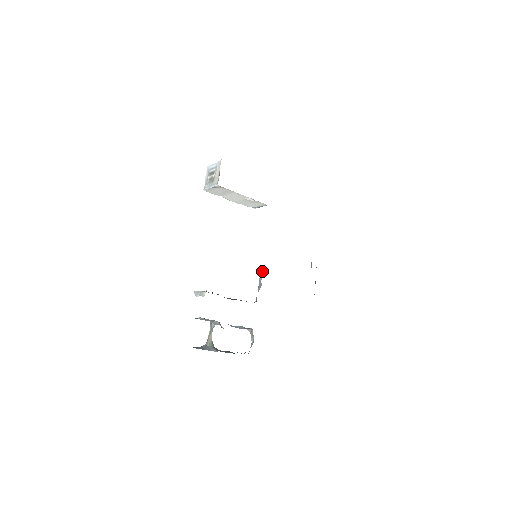
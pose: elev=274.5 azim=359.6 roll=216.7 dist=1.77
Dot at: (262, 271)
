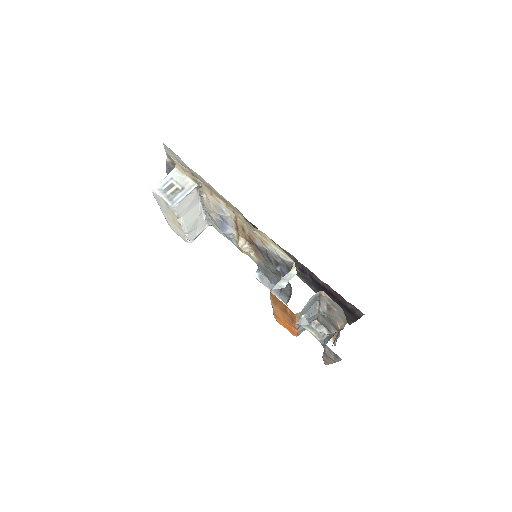
Dot at: (262, 277)
